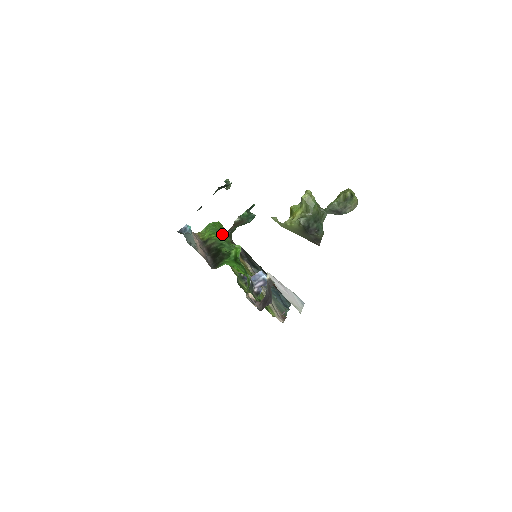
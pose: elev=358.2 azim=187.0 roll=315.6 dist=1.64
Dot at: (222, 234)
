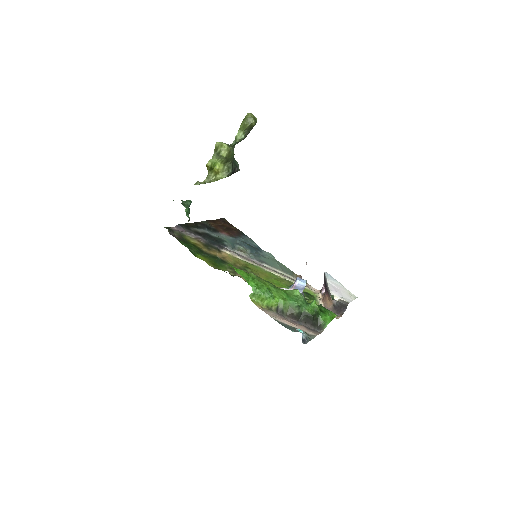
Dot at: (269, 288)
